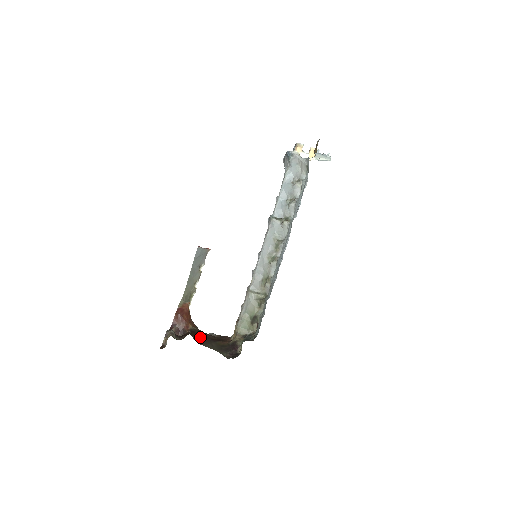
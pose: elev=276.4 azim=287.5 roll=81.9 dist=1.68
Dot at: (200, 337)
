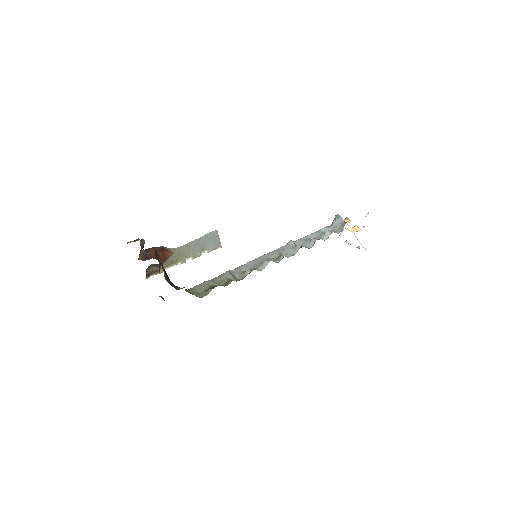
Dot at: occluded
